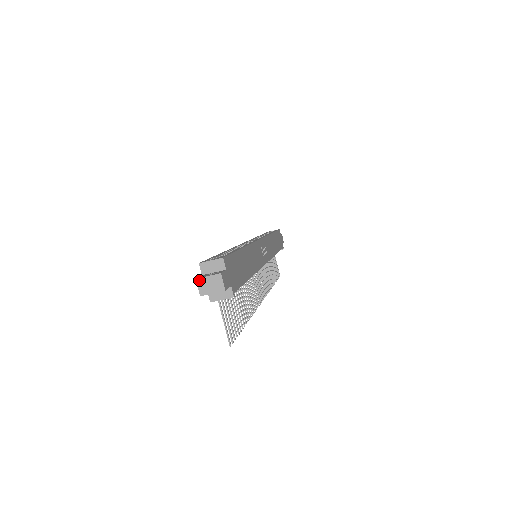
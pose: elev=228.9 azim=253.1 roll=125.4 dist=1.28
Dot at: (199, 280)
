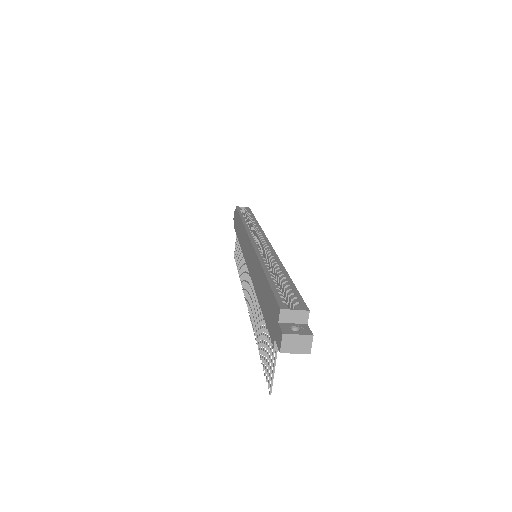
Dot at: (286, 336)
